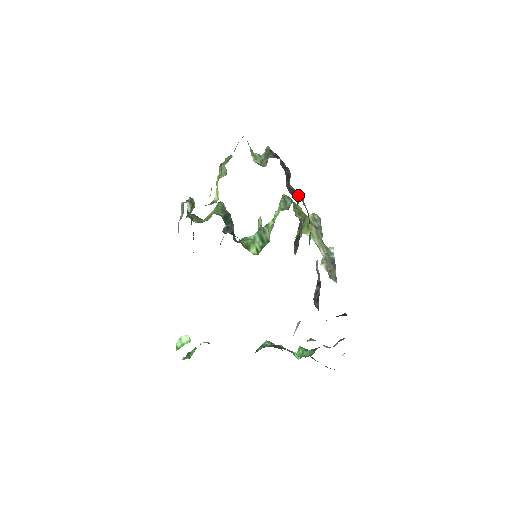
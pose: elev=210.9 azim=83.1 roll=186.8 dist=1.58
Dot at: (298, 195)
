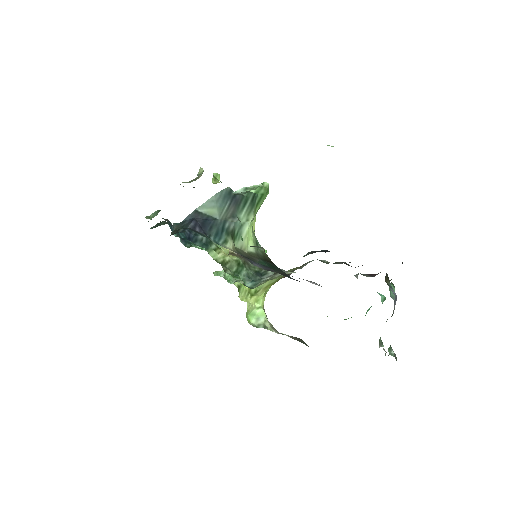
Dot at: occluded
